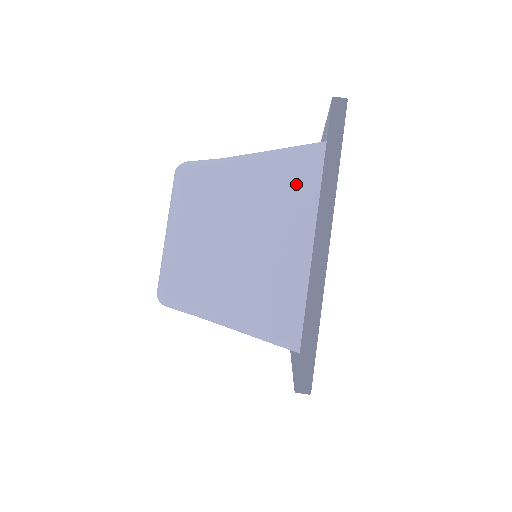
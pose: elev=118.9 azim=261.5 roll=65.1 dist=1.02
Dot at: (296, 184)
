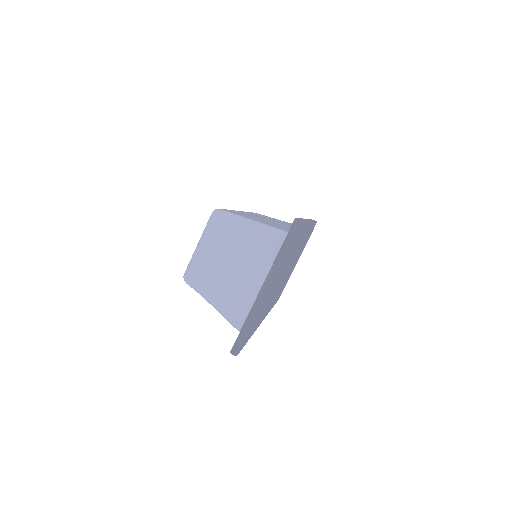
Dot at: (268, 249)
